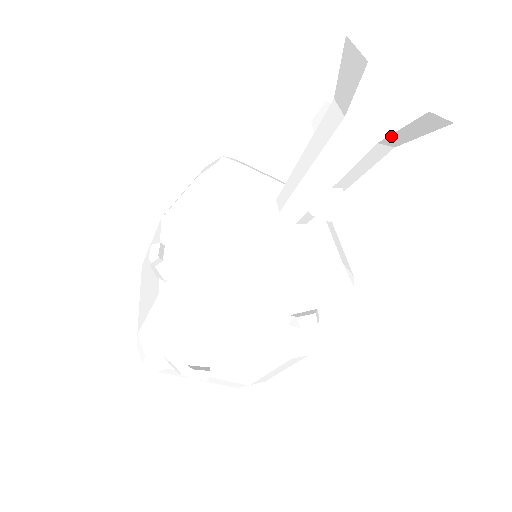
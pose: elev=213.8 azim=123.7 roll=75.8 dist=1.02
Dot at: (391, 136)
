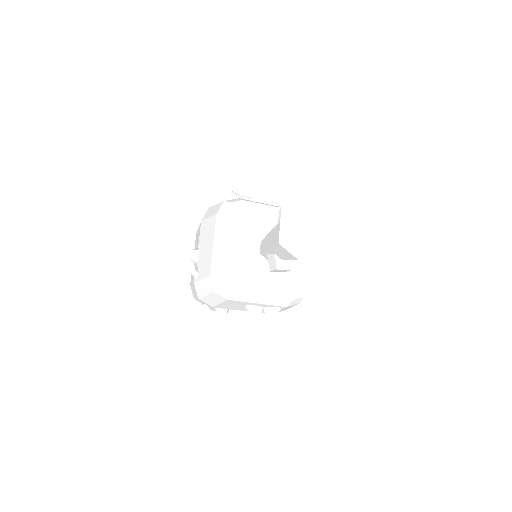
Dot at: occluded
